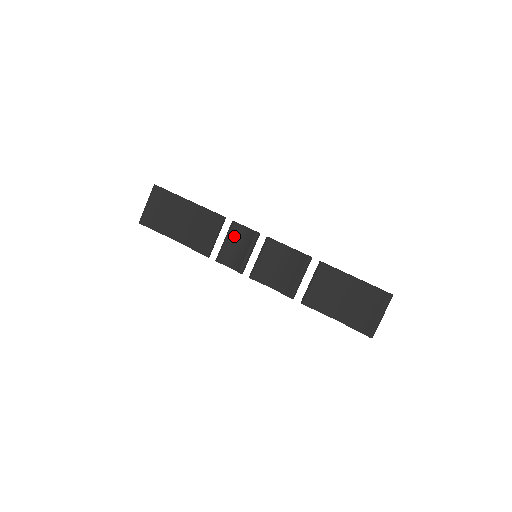
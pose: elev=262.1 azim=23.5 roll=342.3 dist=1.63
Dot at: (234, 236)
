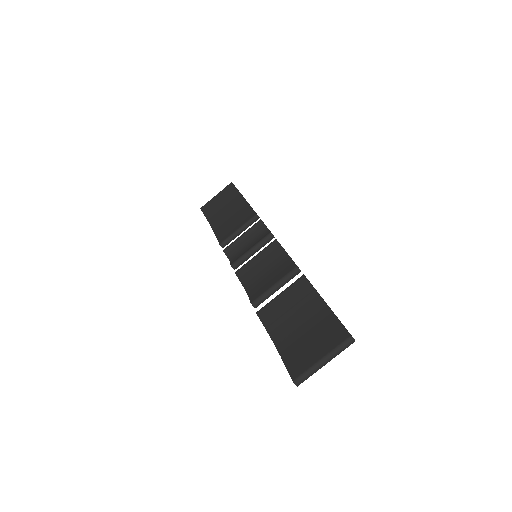
Dot at: (253, 233)
